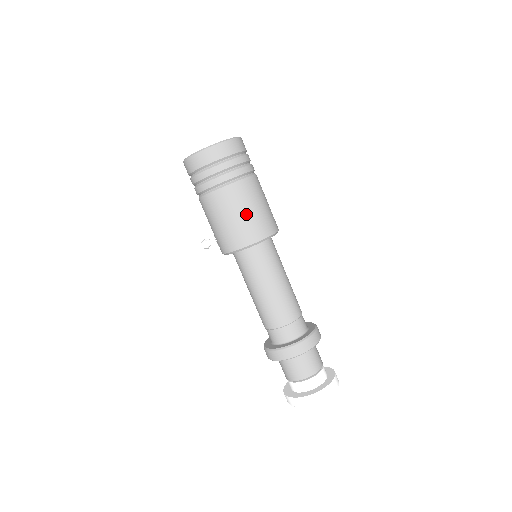
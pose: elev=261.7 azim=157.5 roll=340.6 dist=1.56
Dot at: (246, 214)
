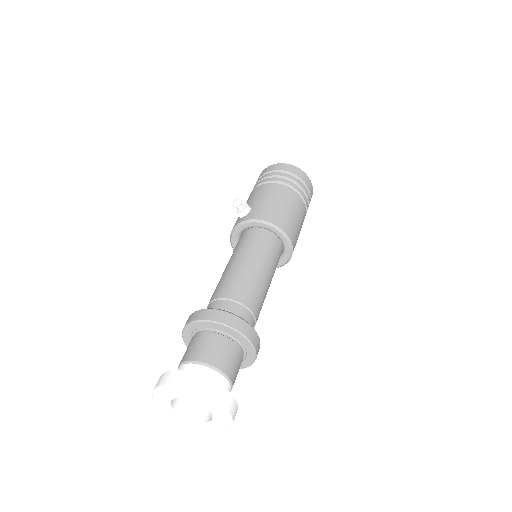
Dot at: (297, 222)
